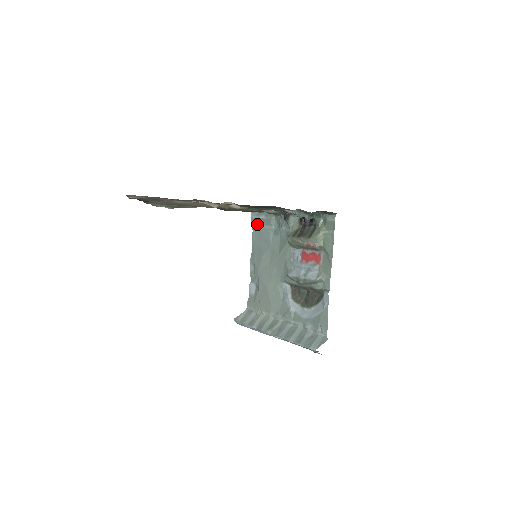
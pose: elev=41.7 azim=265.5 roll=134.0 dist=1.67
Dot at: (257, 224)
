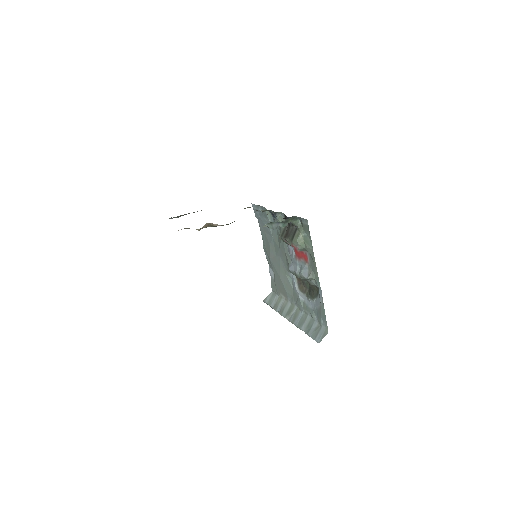
Dot at: (258, 215)
